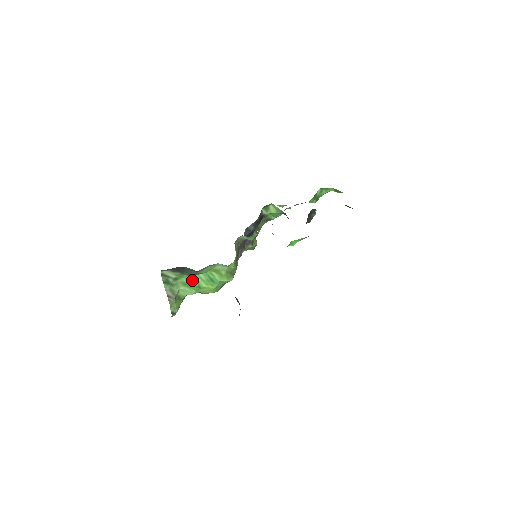
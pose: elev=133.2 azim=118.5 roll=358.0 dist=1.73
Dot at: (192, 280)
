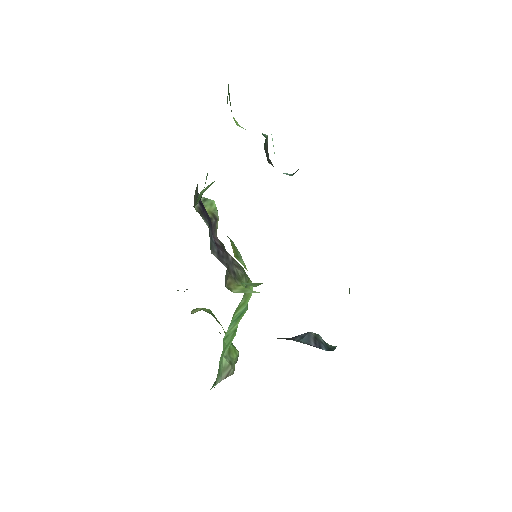
Dot at: (225, 341)
